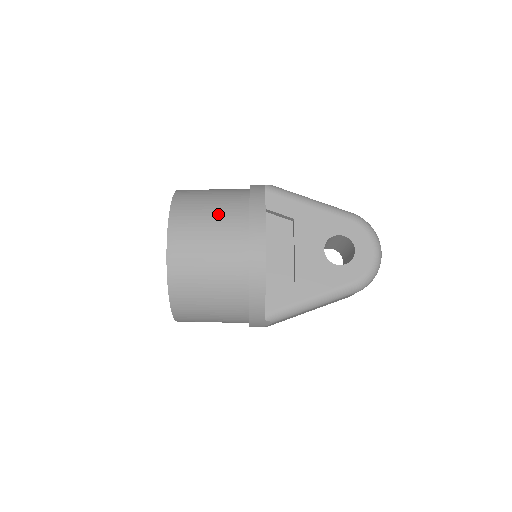
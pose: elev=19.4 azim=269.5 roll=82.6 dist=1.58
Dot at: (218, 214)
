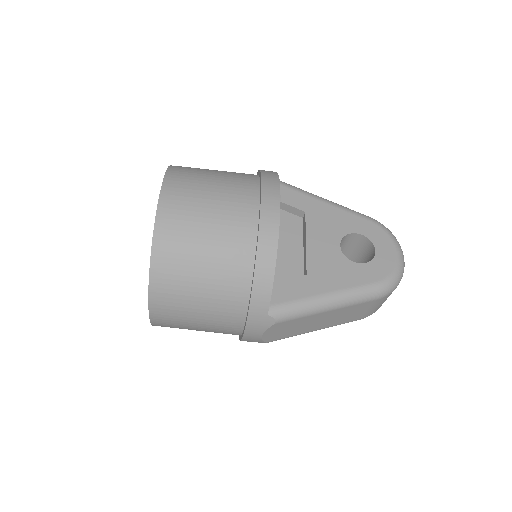
Dot at: (224, 179)
